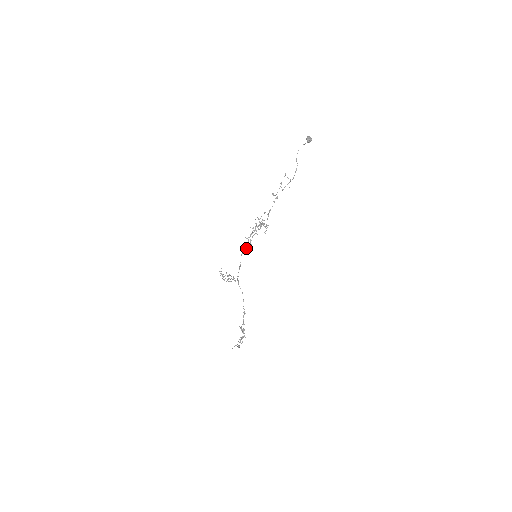
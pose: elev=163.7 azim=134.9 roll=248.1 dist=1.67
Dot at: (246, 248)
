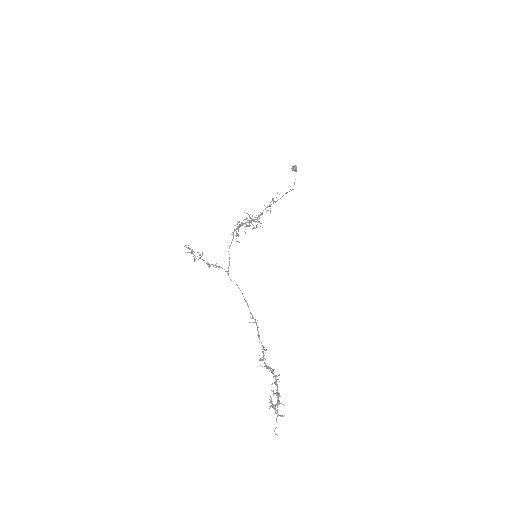
Dot at: (232, 240)
